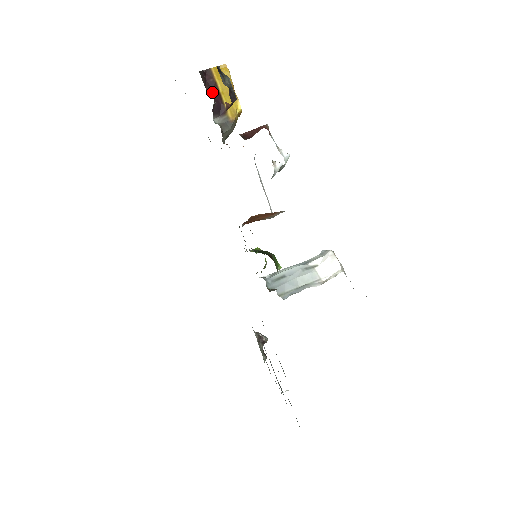
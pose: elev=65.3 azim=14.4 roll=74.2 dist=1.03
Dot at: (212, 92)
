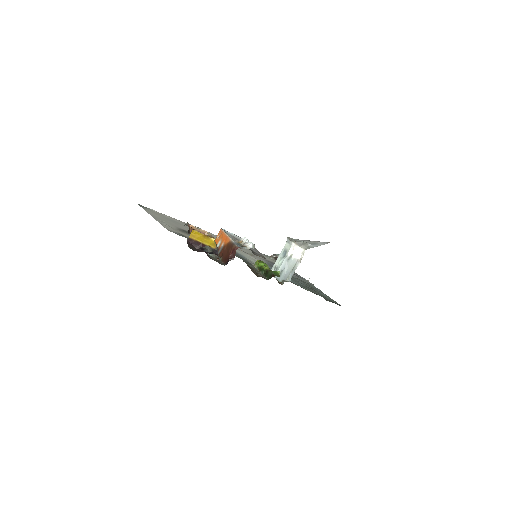
Dot at: (199, 246)
